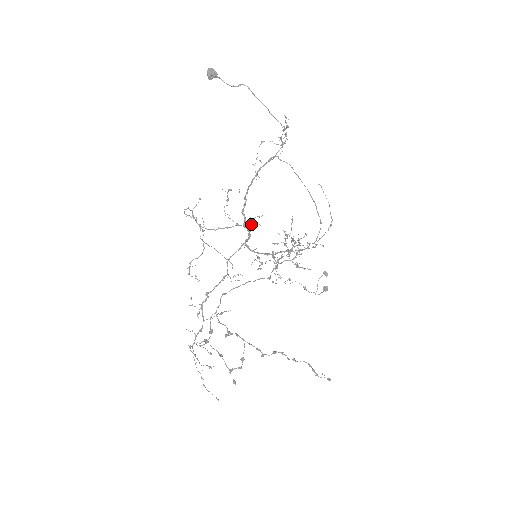
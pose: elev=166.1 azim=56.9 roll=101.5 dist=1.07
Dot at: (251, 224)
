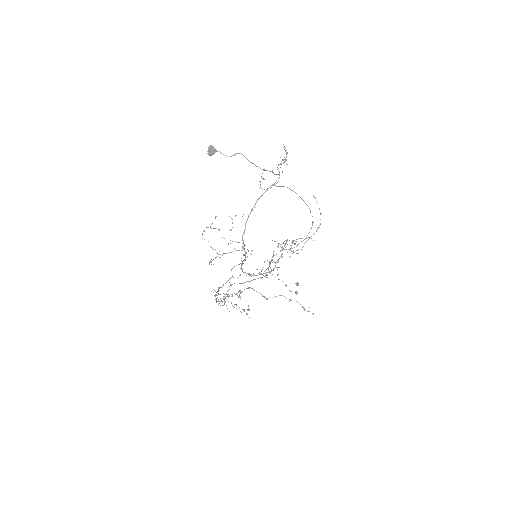
Dot at: (246, 252)
